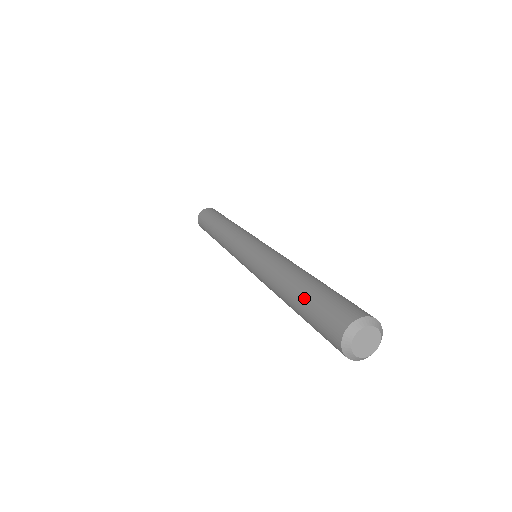
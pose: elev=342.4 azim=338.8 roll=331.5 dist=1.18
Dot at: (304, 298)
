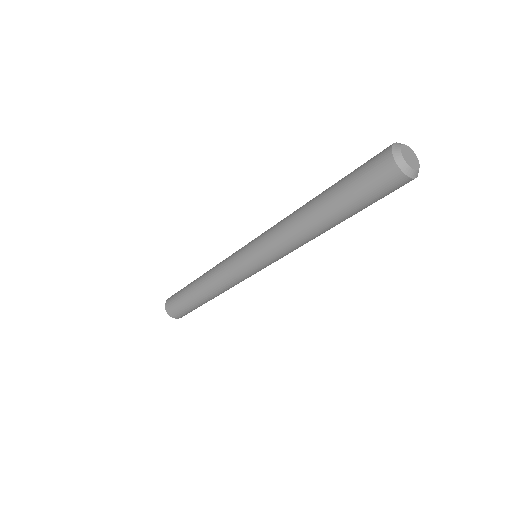
Dot at: (341, 179)
